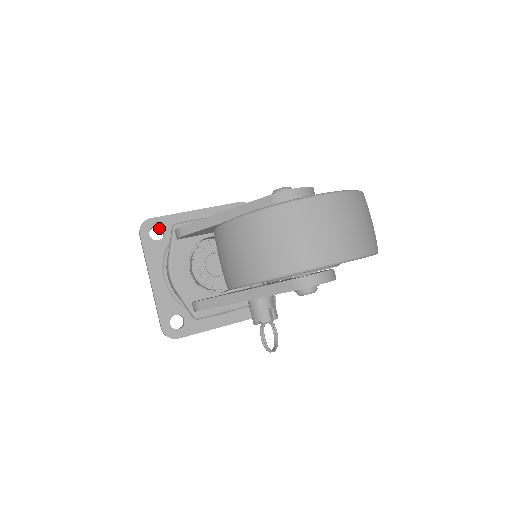
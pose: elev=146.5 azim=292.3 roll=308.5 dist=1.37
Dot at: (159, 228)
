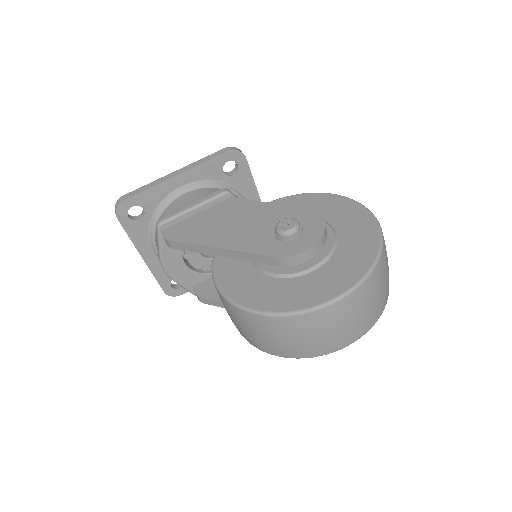
Dot at: occluded
